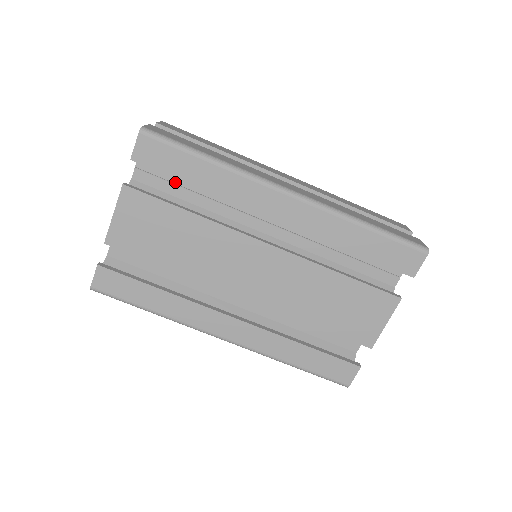
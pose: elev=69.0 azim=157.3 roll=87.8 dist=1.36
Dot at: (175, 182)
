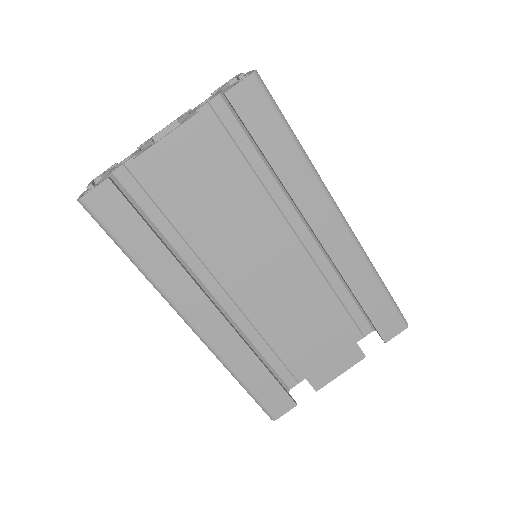
Dot at: (237, 142)
